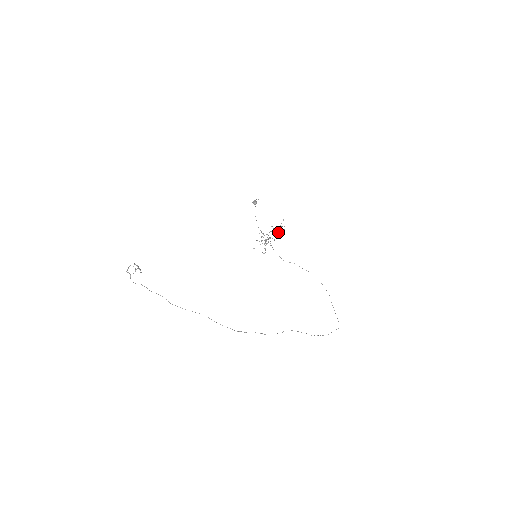
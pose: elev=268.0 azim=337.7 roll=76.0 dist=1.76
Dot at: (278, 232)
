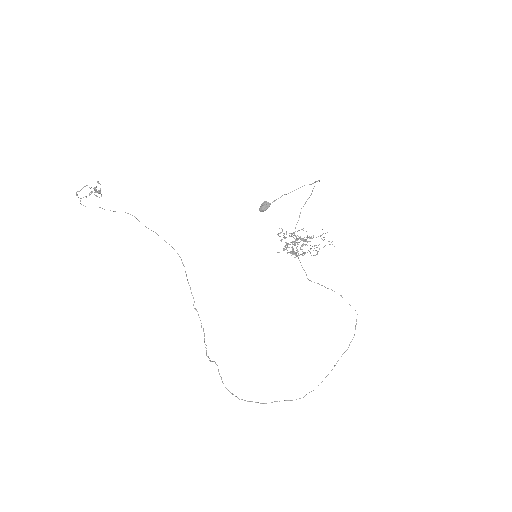
Dot at: (296, 255)
